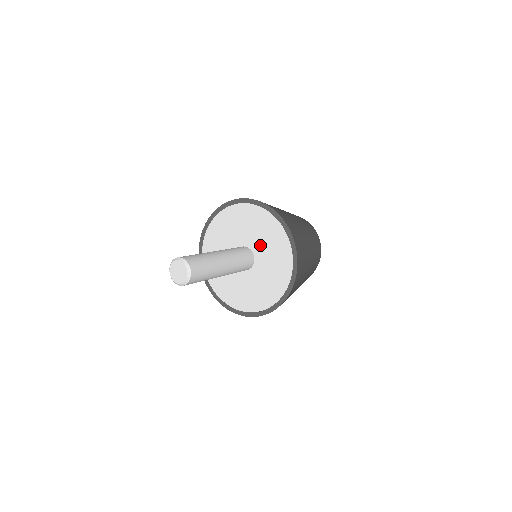
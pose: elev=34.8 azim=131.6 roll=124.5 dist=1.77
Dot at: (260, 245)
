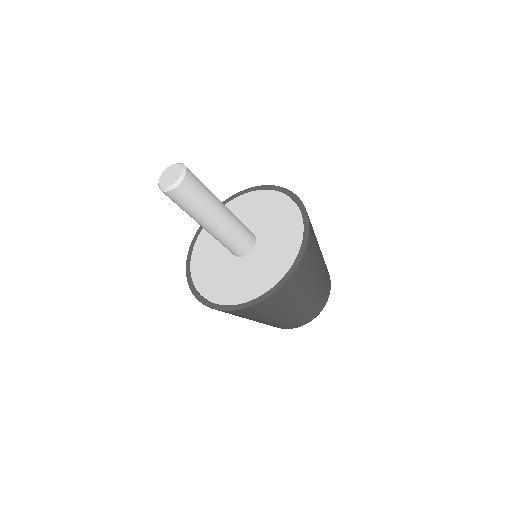
Dot at: (268, 235)
